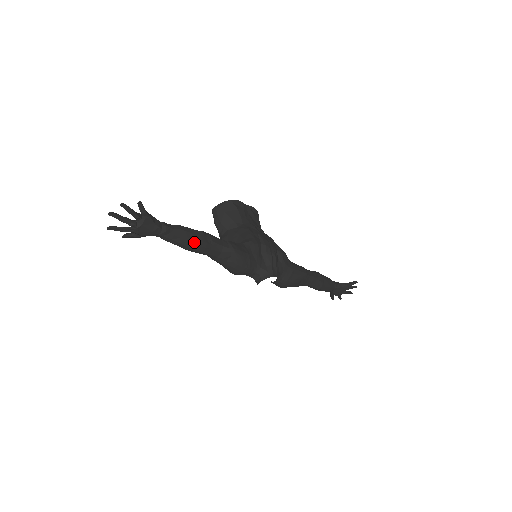
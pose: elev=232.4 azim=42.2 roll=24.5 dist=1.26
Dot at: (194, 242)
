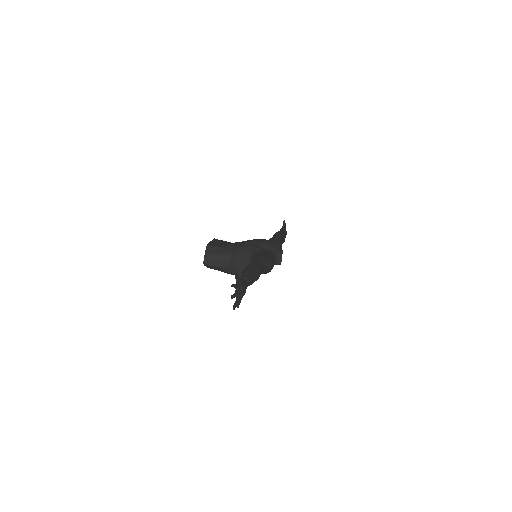
Dot at: (257, 272)
